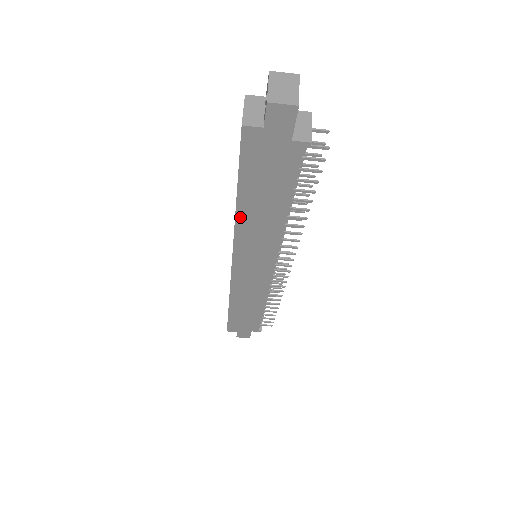
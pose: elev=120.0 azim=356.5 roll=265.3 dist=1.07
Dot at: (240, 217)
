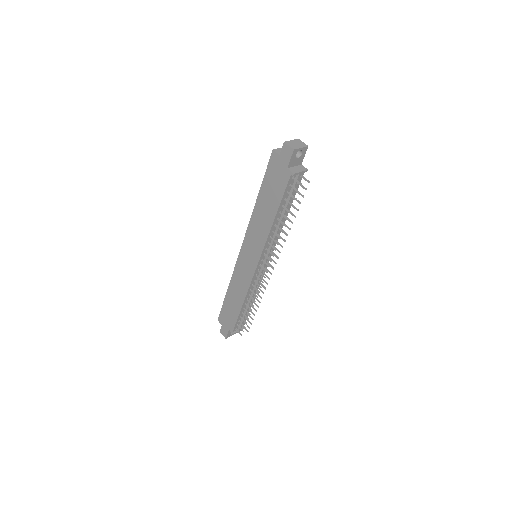
Dot at: (256, 210)
